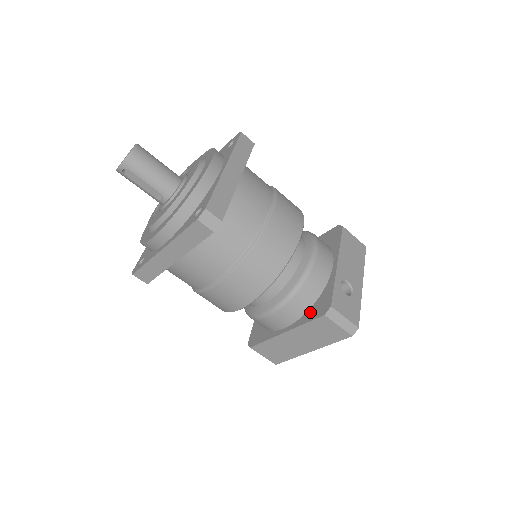
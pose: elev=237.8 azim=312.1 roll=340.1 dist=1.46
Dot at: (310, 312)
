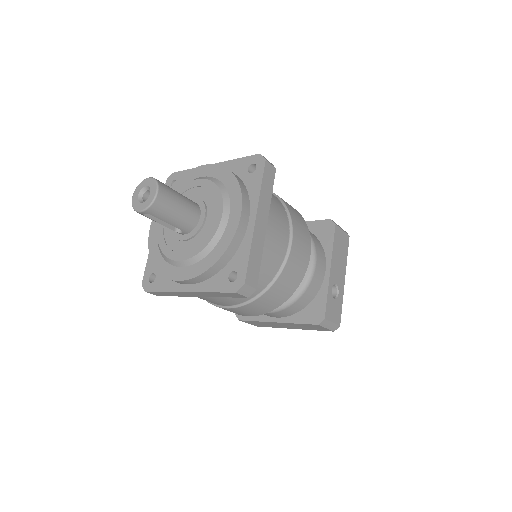
Dot at: (303, 314)
